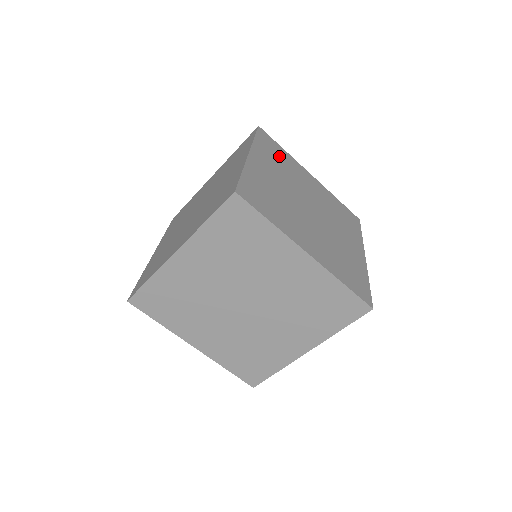
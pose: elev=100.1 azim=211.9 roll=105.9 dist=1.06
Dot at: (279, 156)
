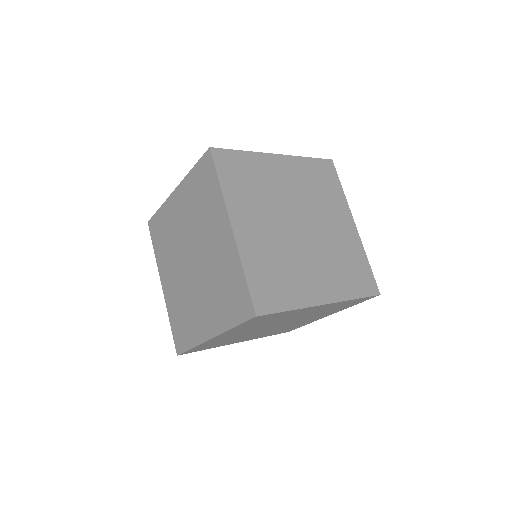
Dot at: (247, 176)
